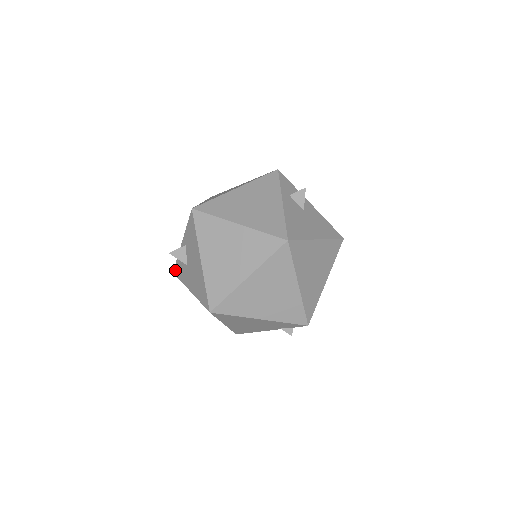
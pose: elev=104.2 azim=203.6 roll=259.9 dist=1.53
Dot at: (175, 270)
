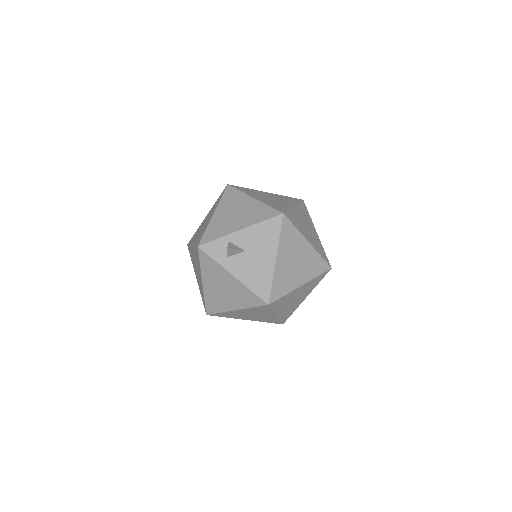
Dot at: occluded
